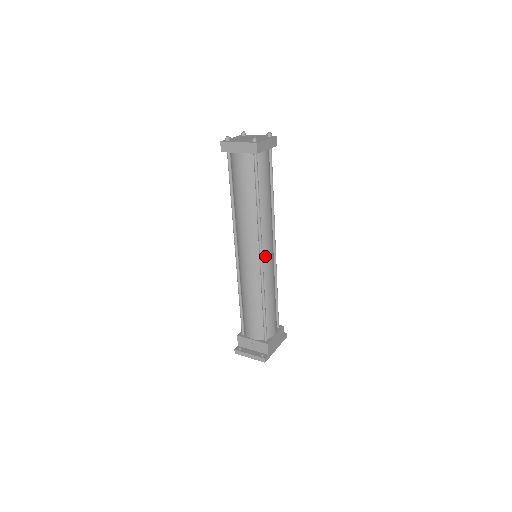
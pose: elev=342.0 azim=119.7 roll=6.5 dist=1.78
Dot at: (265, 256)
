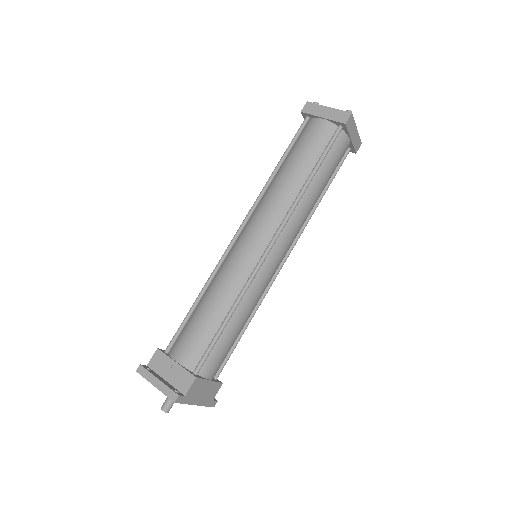
Dot at: (273, 253)
